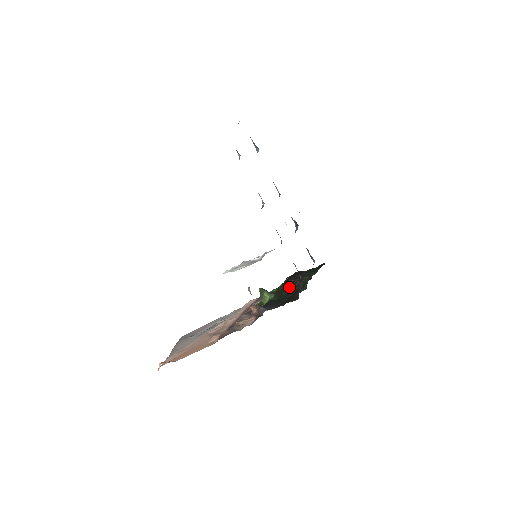
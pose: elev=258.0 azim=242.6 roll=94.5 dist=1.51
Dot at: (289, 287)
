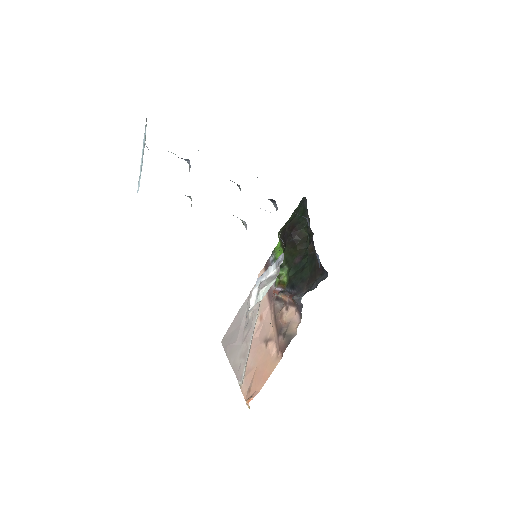
Dot at: (294, 249)
